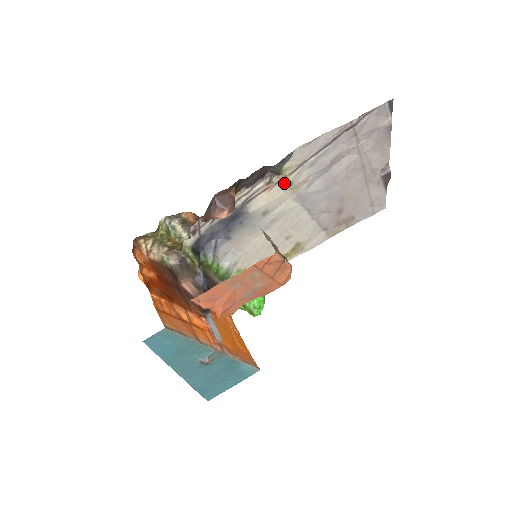
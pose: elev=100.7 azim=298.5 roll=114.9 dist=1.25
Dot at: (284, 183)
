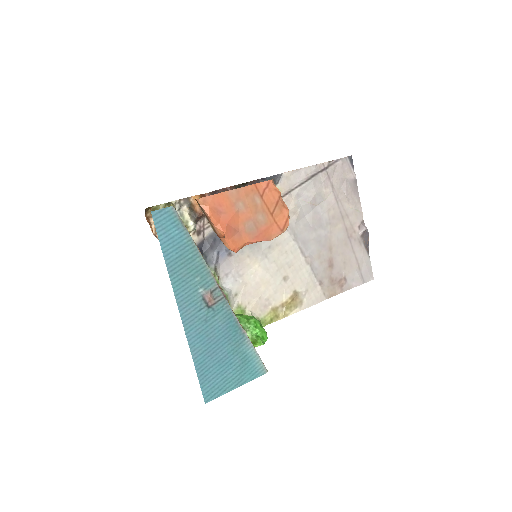
Dot at: occluded
